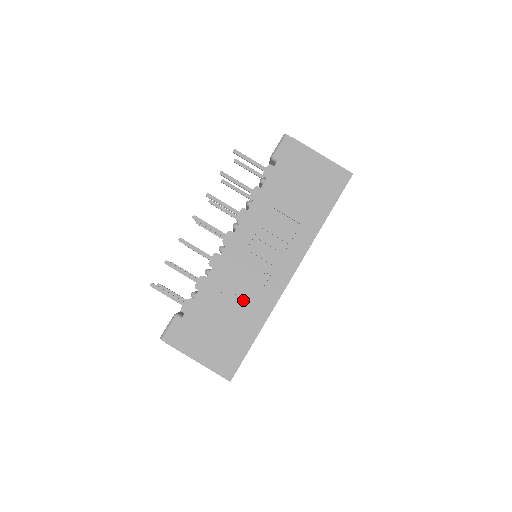
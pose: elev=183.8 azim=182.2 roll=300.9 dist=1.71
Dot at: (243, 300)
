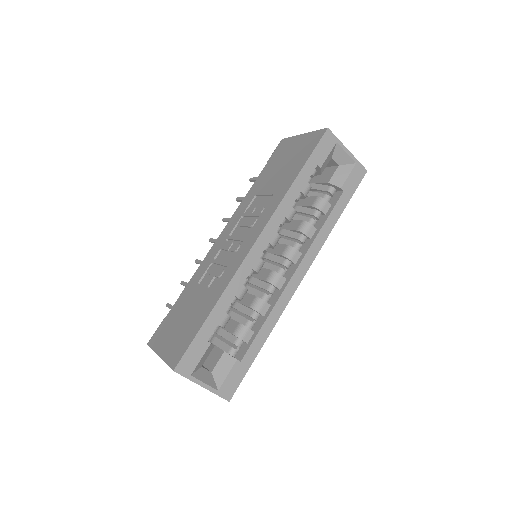
Dot at: (212, 284)
